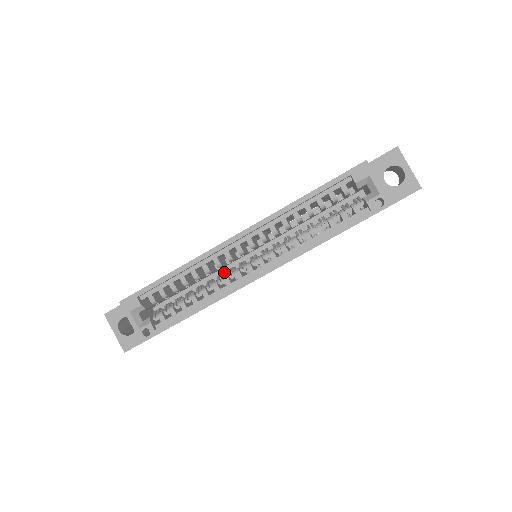
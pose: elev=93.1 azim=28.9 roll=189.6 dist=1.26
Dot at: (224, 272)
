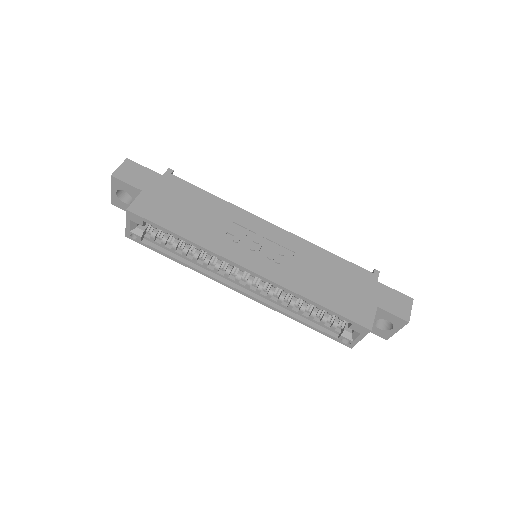
Dot at: occluded
